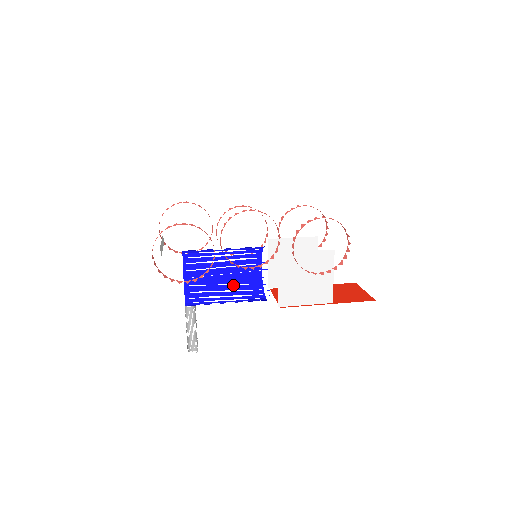
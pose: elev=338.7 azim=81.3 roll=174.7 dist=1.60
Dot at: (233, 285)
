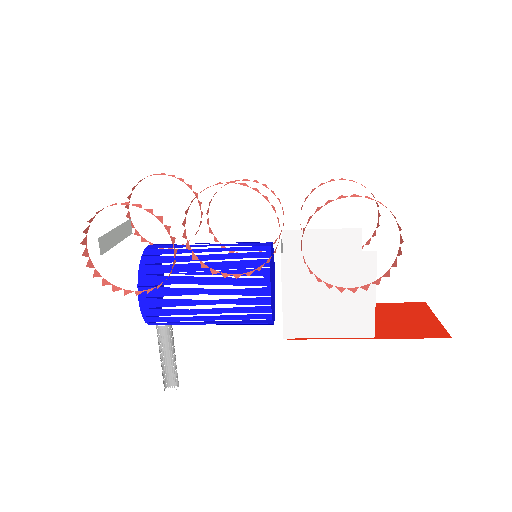
Dot at: (211, 300)
